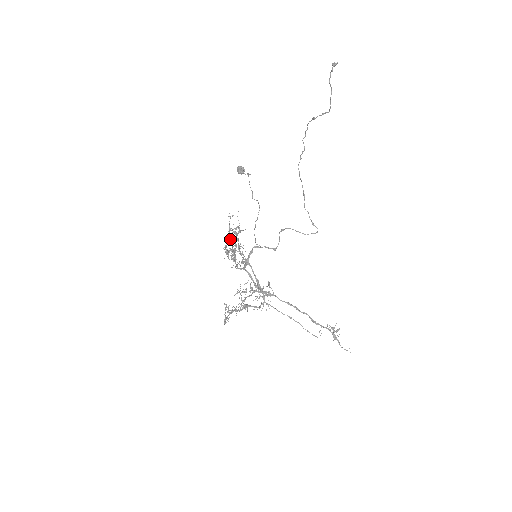
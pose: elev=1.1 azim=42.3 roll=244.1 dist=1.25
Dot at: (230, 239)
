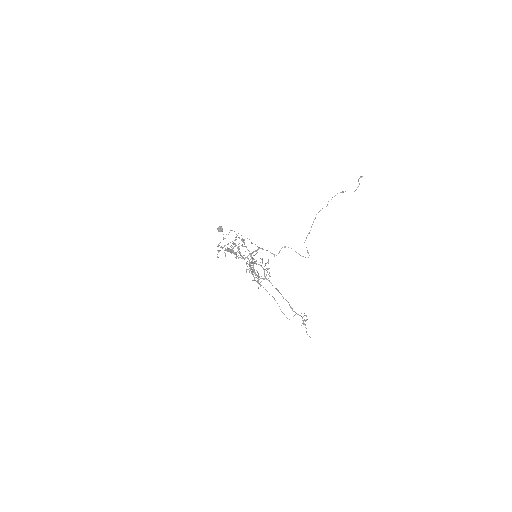
Dot at: (222, 248)
